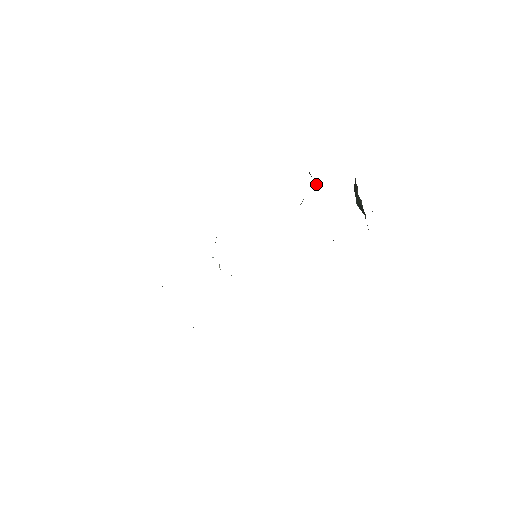
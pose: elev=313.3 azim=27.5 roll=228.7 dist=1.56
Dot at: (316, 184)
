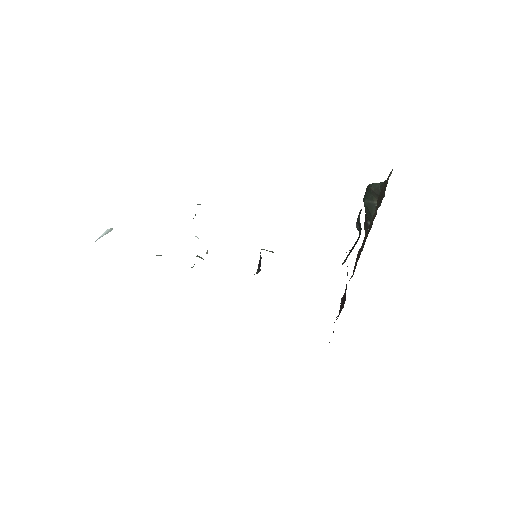
Dot at: (359, 232)
